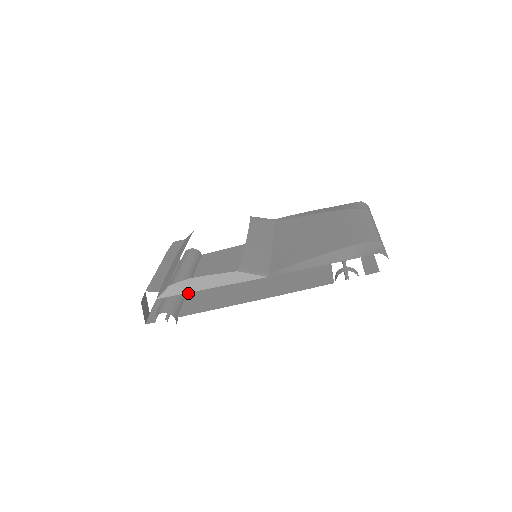
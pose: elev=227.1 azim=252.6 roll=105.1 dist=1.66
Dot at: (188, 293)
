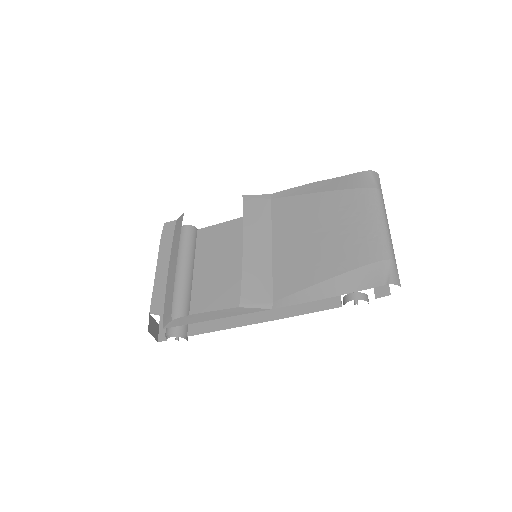
Dot at: (192, 298)
